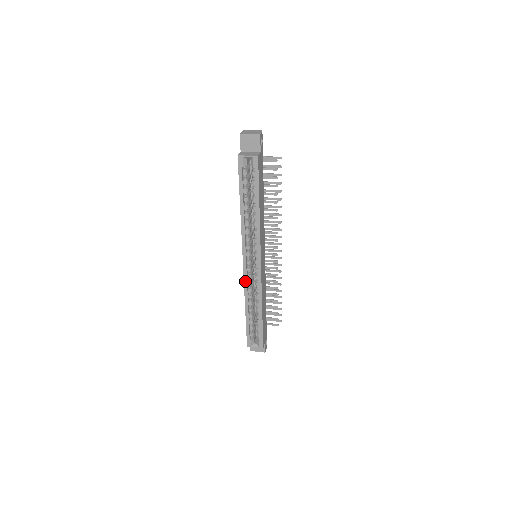
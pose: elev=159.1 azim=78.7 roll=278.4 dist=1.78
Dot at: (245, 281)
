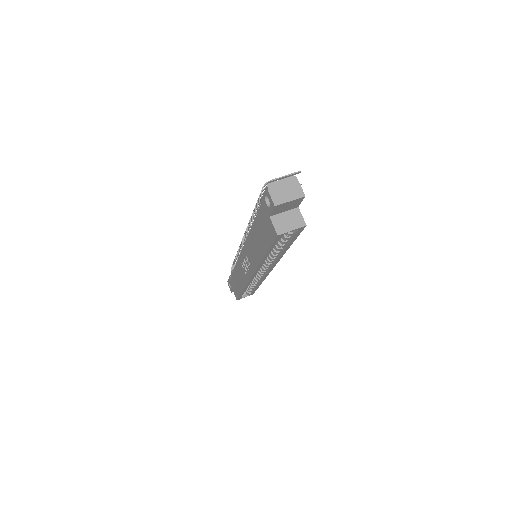
Dot at: (249, 282)
